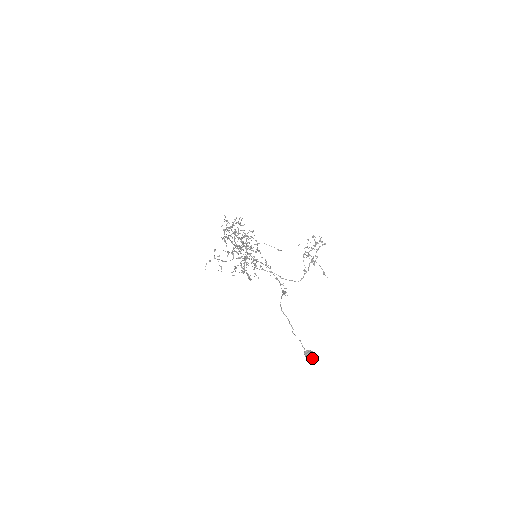
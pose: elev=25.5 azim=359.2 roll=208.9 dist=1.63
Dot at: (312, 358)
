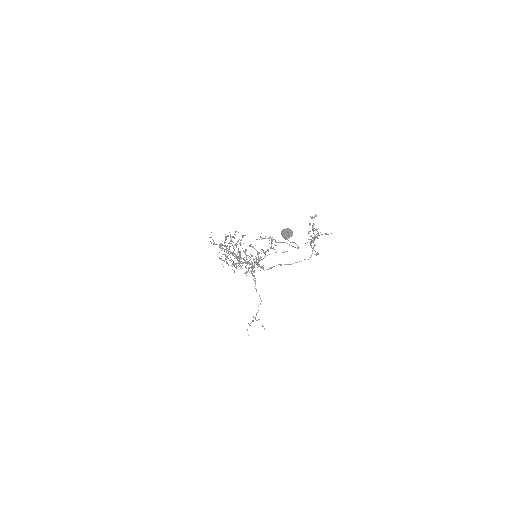
Dot at: (289, 232)
